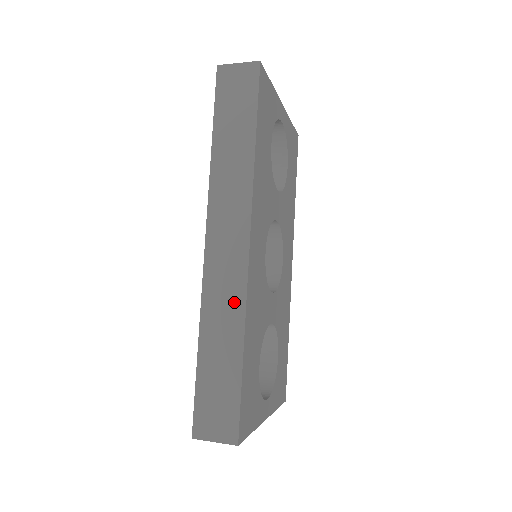
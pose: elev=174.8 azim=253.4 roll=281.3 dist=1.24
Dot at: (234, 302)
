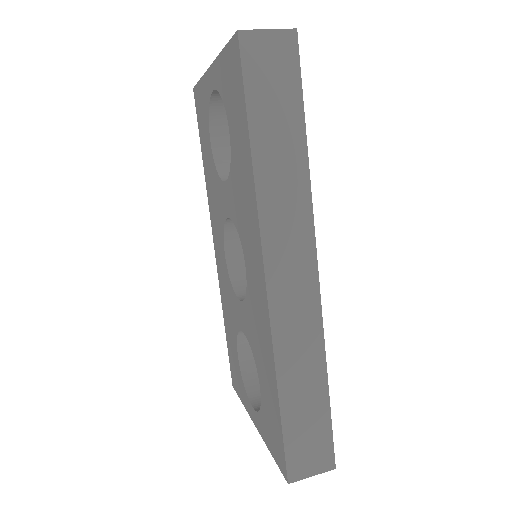
Dot at: (311, 336)
